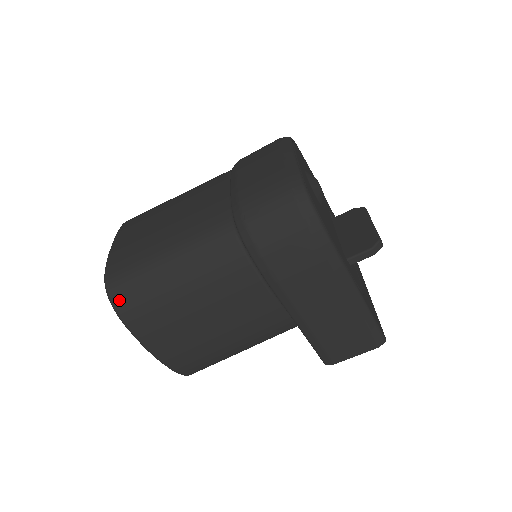
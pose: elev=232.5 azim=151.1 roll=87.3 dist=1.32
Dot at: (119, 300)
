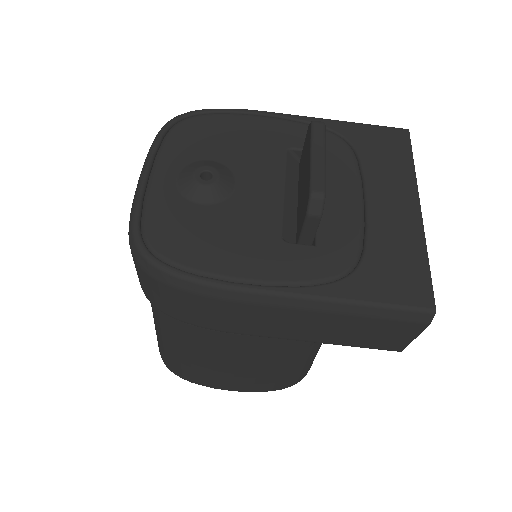
Dot at: (172, 369)
